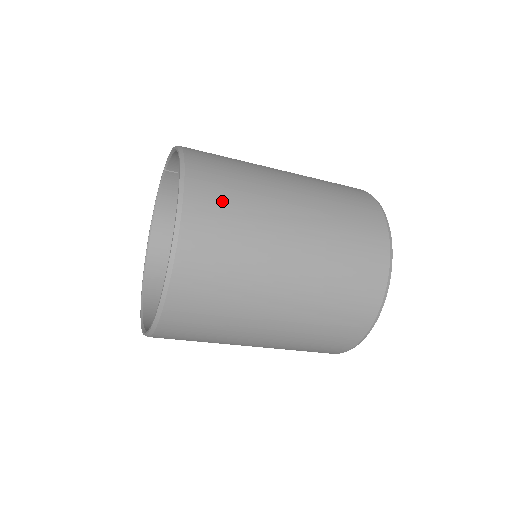
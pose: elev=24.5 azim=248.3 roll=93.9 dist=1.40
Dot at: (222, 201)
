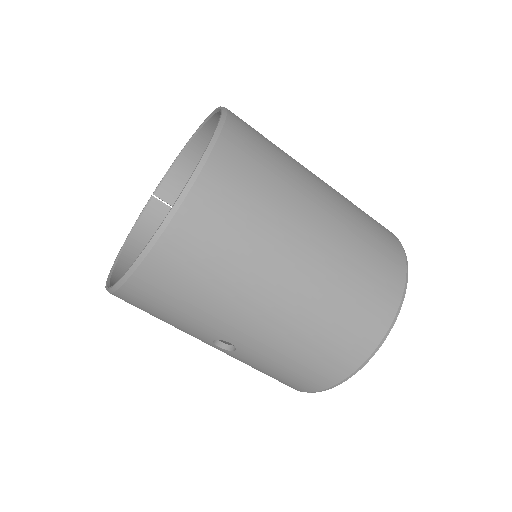
Dot at: occluded
